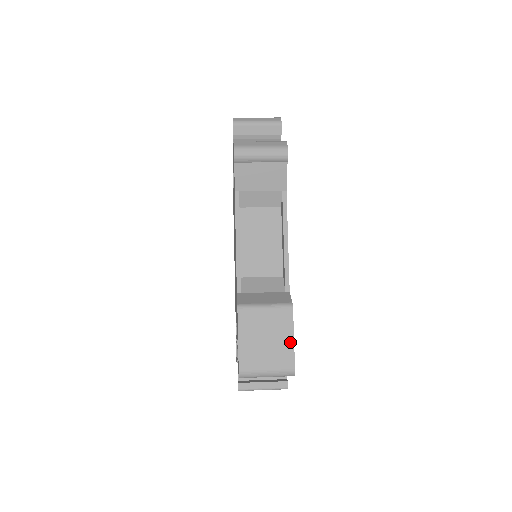
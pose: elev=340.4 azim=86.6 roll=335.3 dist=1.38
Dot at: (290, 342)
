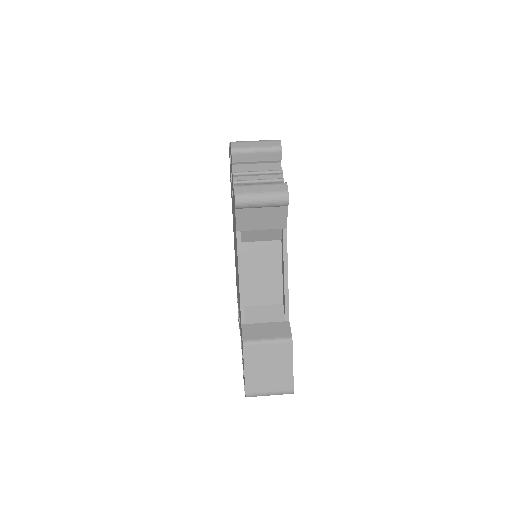
Dot at: (290, 370)
